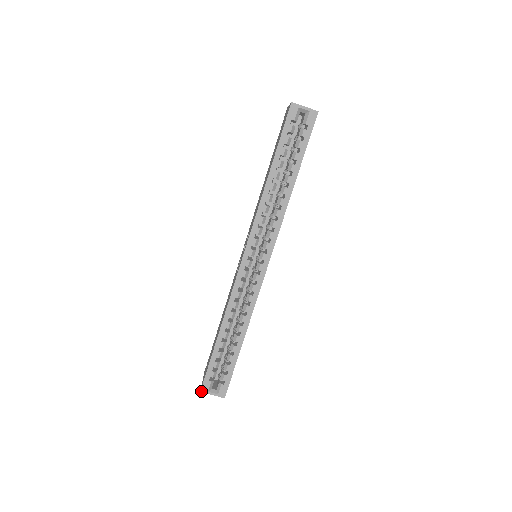
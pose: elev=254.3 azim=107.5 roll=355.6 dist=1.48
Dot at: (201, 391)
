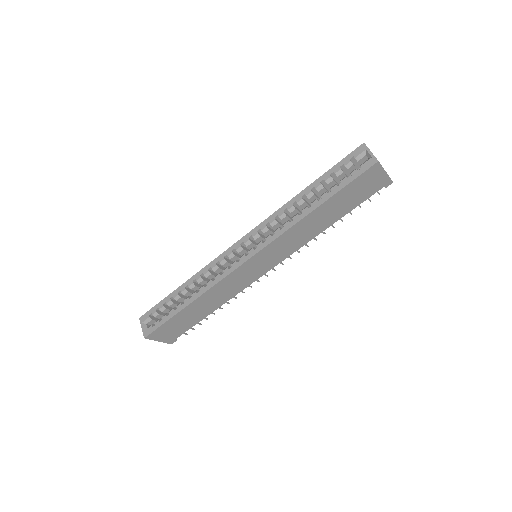
Dot at: (140, 318)
